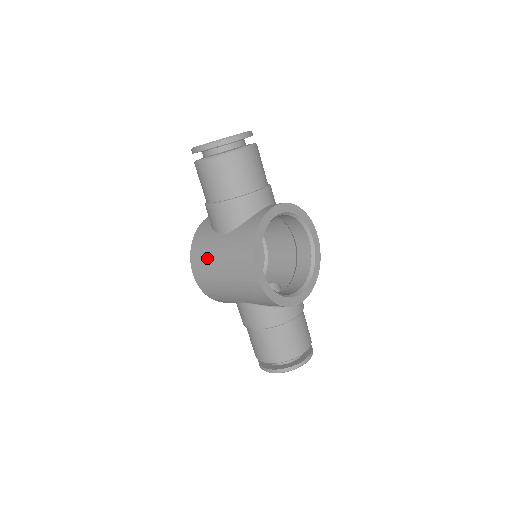
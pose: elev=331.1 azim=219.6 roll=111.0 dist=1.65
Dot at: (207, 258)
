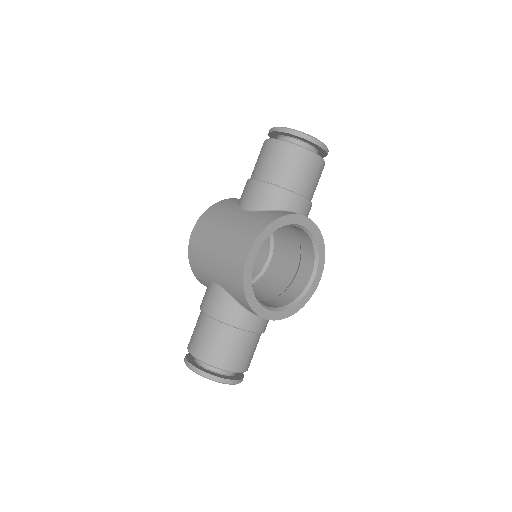
Dot at: (215, 222)
